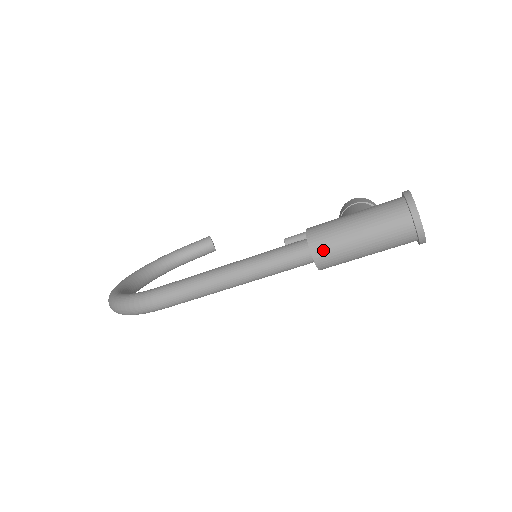
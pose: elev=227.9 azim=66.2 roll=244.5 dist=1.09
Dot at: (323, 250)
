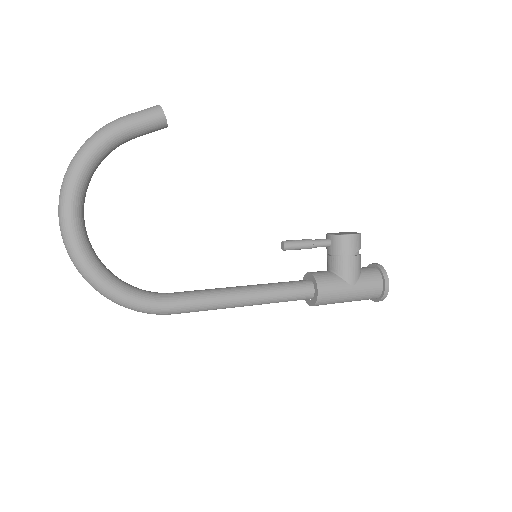
Dot at: occluded
